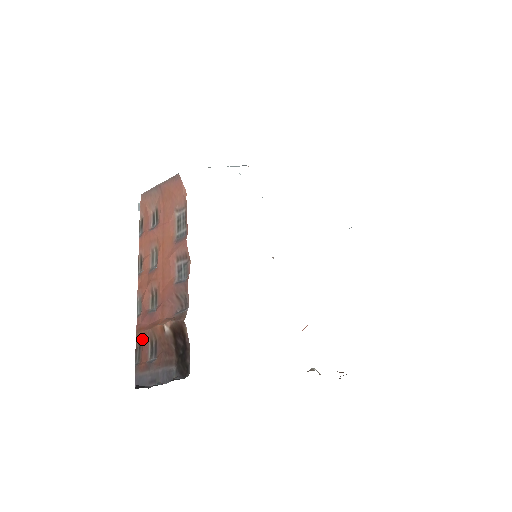
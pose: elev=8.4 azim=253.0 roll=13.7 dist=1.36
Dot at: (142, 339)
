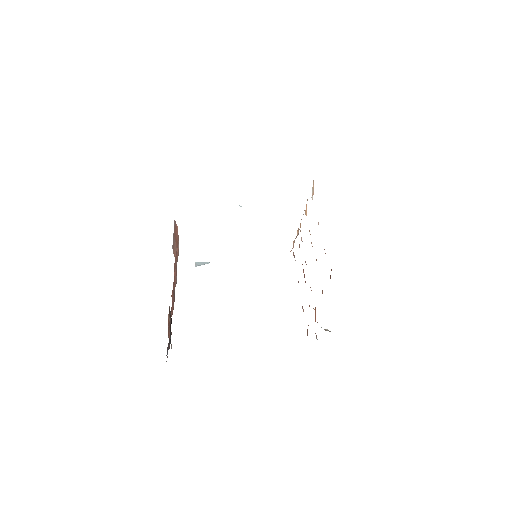
Dot at: (169, 337)
